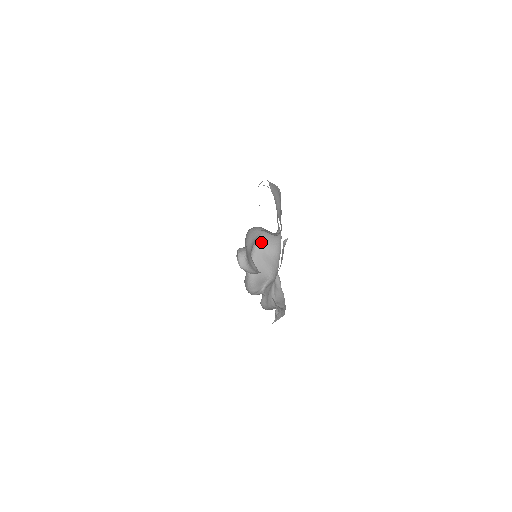
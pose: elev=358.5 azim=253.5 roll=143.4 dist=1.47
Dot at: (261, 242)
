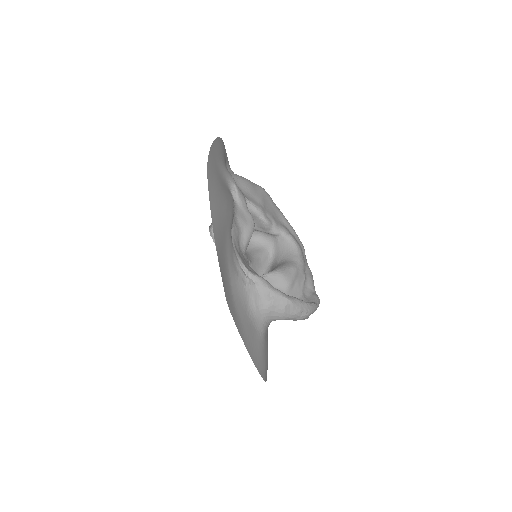
Dot at: (276, 256)
